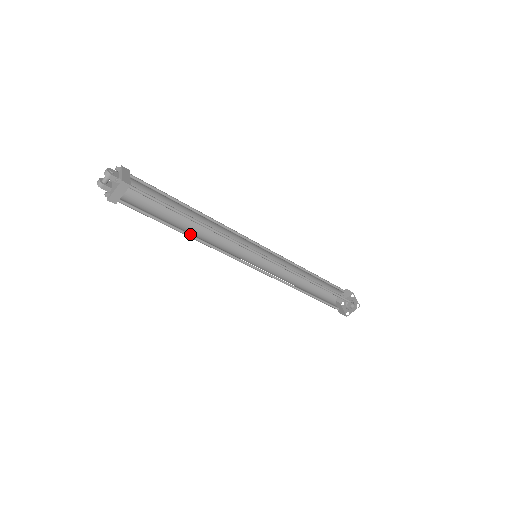
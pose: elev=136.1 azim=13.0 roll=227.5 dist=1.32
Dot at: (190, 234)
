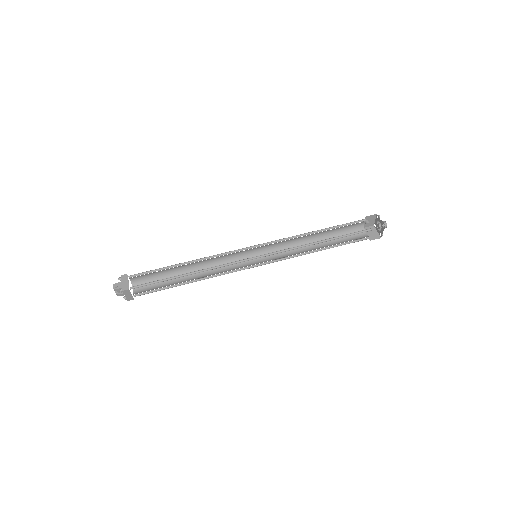
Dot at: (194, 280)
